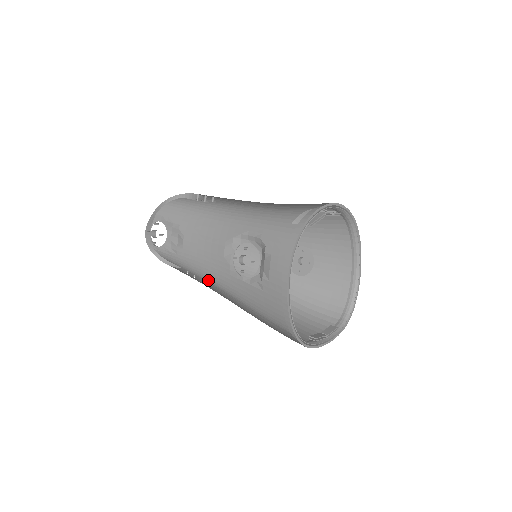
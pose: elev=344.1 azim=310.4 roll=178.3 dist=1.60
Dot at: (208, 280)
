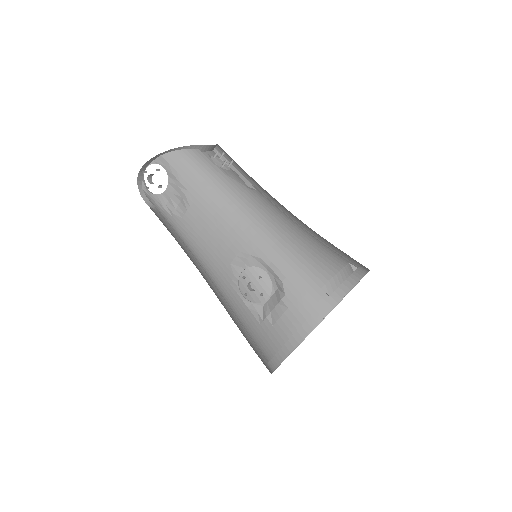
Dot at: (198, 261)
